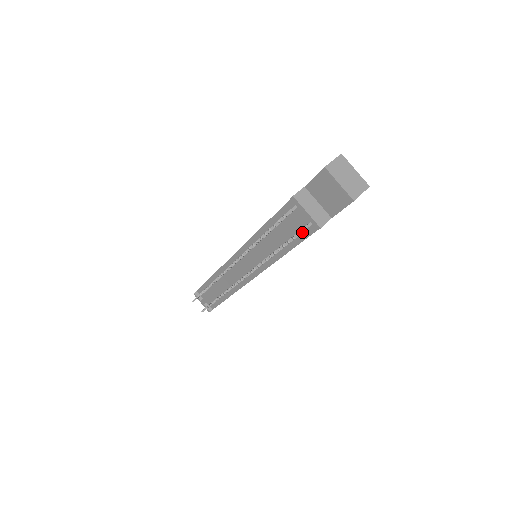
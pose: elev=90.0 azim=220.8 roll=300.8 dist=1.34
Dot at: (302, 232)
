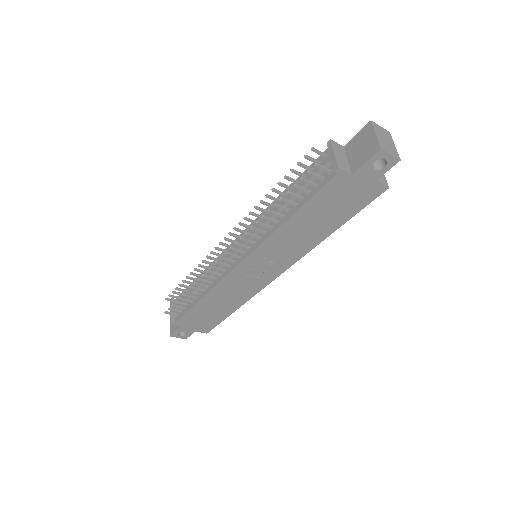
Dot at: (320, 165)
